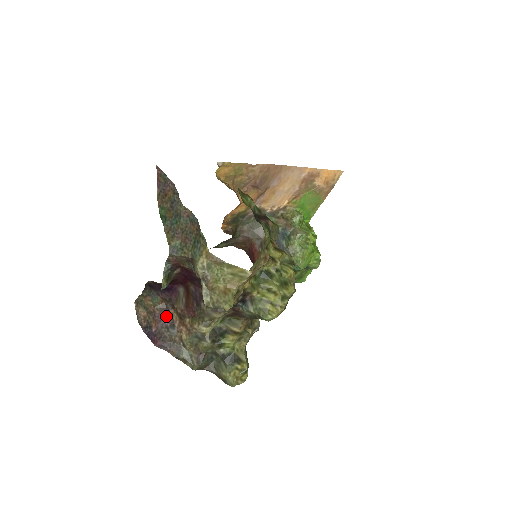
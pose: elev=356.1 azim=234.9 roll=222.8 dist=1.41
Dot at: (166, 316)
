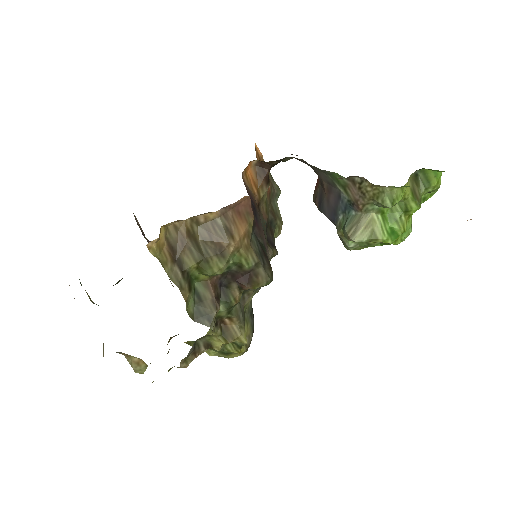
Dot at: occluded
